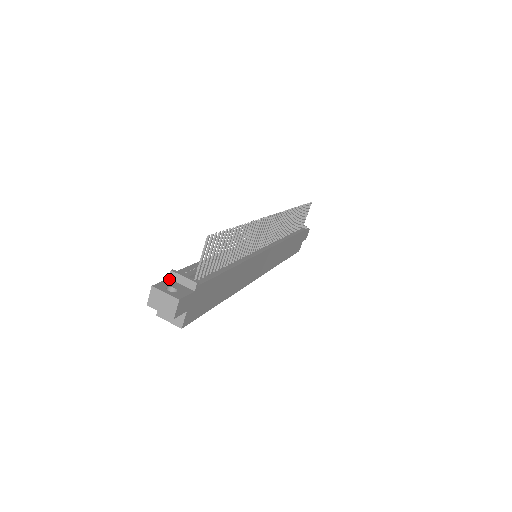
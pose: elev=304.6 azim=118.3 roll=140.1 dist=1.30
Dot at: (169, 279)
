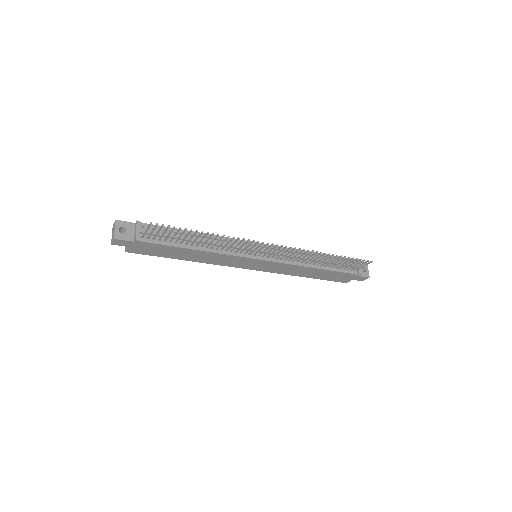
Dot at: (135, 224)
